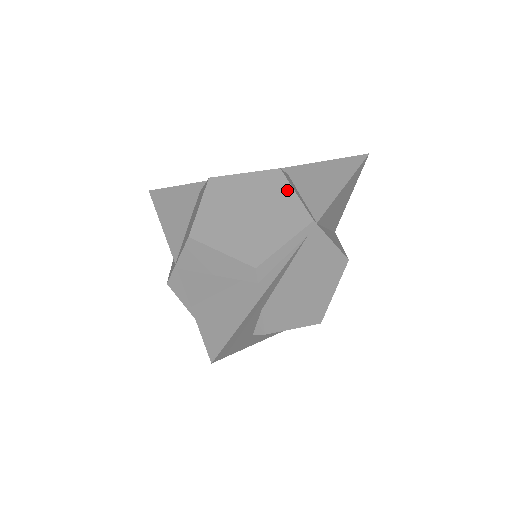
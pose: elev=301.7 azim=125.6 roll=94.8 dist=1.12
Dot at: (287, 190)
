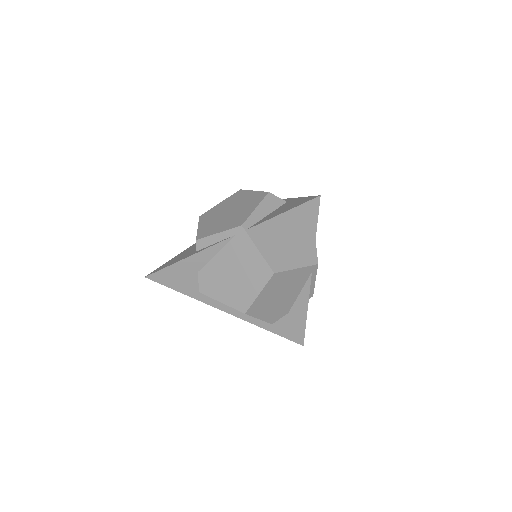
Dot at: (255, 205)
